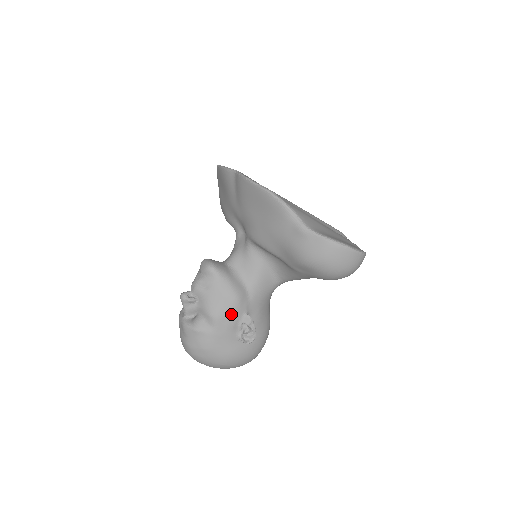
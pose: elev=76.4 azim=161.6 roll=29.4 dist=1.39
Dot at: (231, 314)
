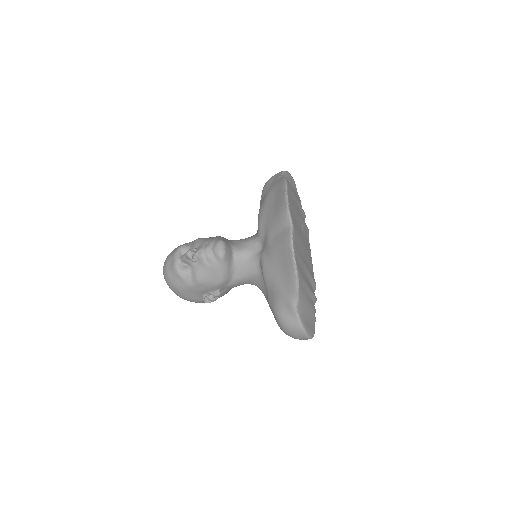
Dot at: (210, 286)
